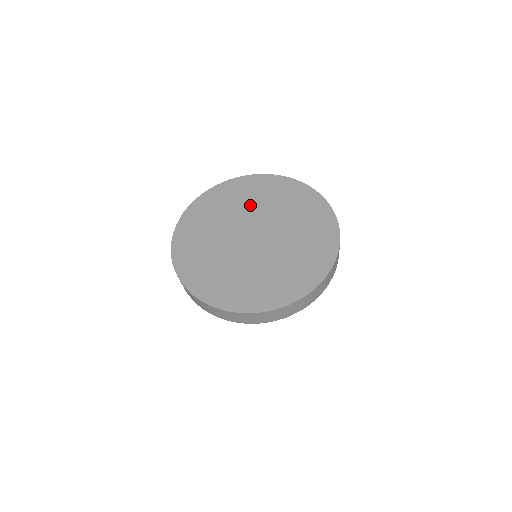
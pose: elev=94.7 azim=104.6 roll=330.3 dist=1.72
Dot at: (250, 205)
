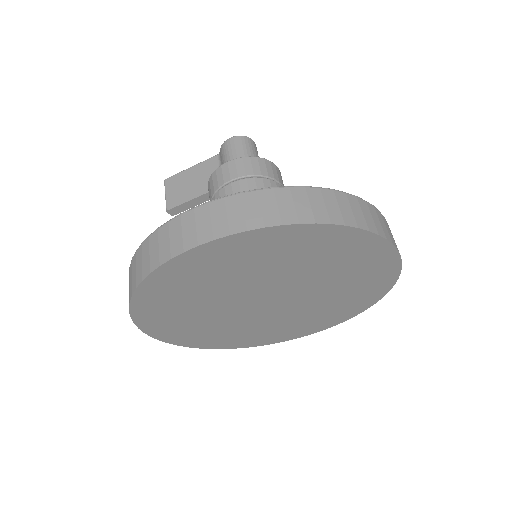
Dot at: (247, 276)
